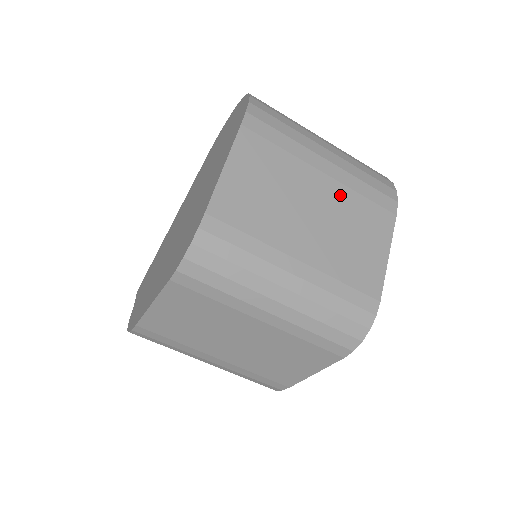
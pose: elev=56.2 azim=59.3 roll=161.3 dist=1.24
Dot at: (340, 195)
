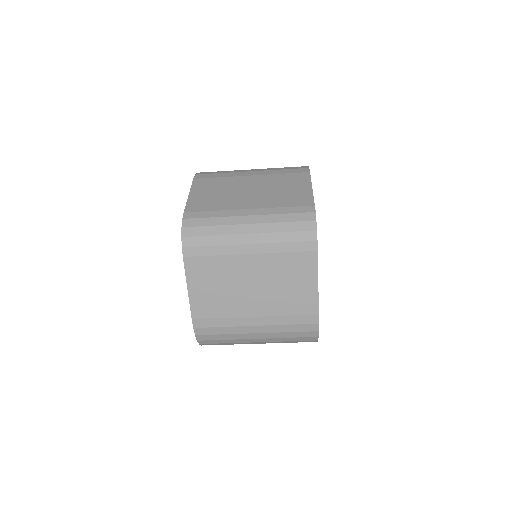
Dot at: (266, 179)
